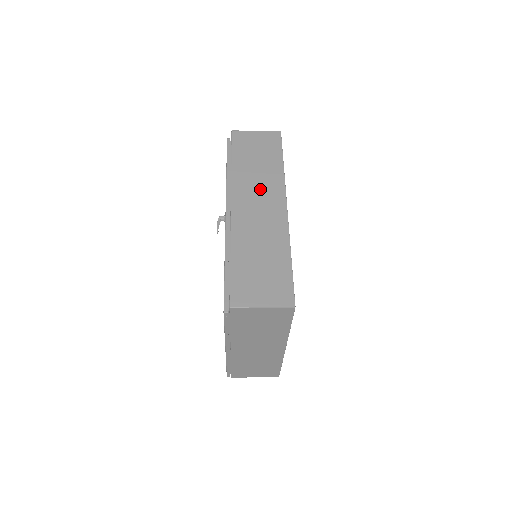
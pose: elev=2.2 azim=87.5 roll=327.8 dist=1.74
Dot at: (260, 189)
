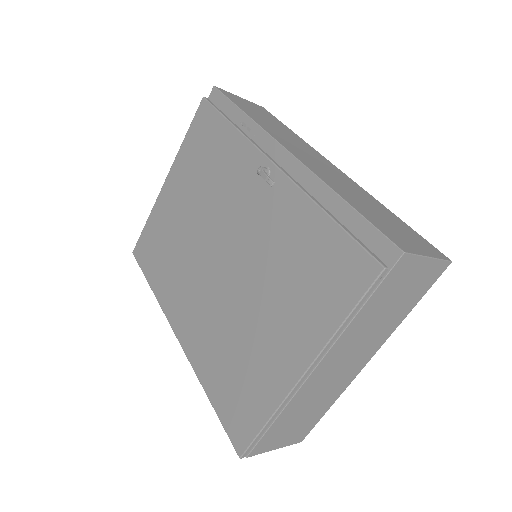
Dot at: (298, 145)
